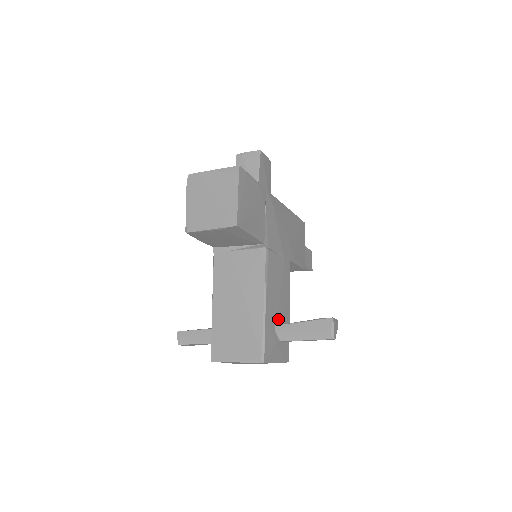
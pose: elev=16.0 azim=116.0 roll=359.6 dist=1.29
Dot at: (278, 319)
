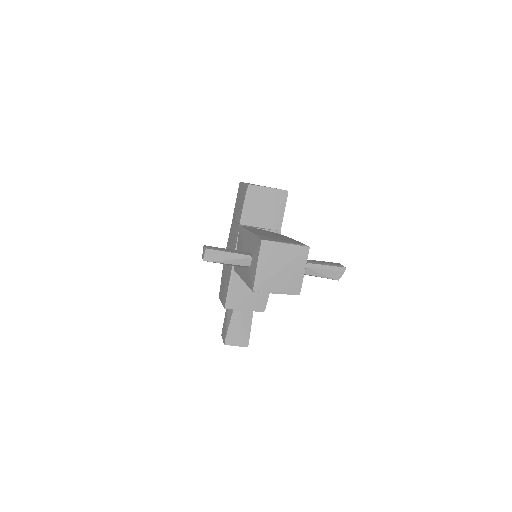
Dot at: occluded
